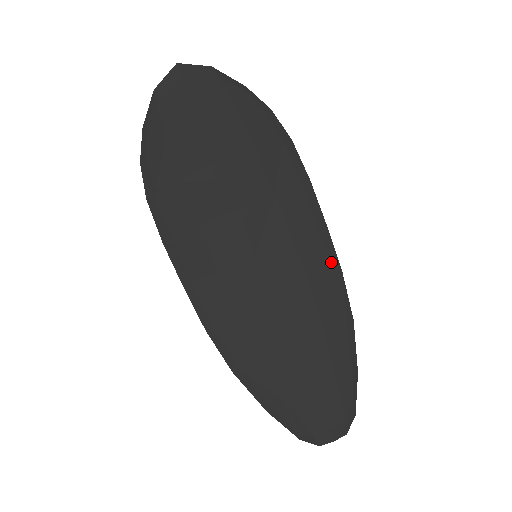
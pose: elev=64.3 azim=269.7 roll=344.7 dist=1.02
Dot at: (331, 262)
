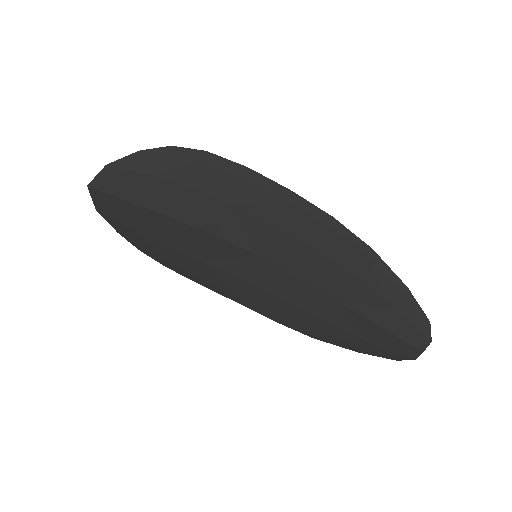
Dot at: (316, 216)
